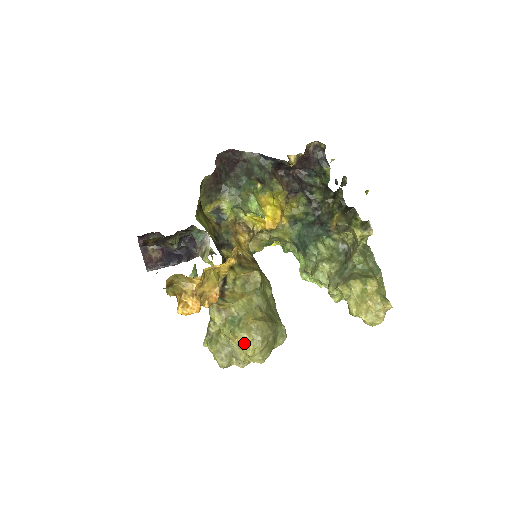
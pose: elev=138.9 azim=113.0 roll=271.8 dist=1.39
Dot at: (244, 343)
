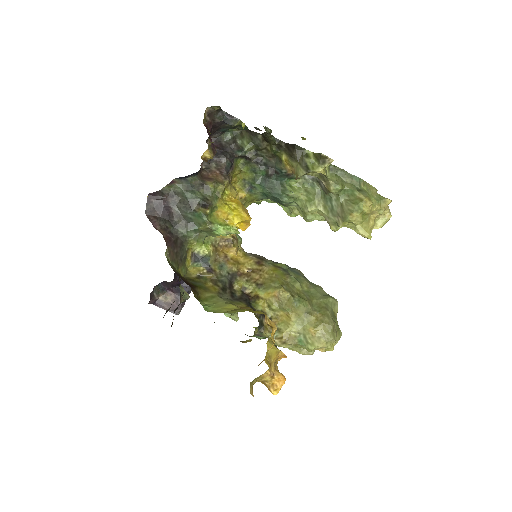
Dot at: (322, 349)
